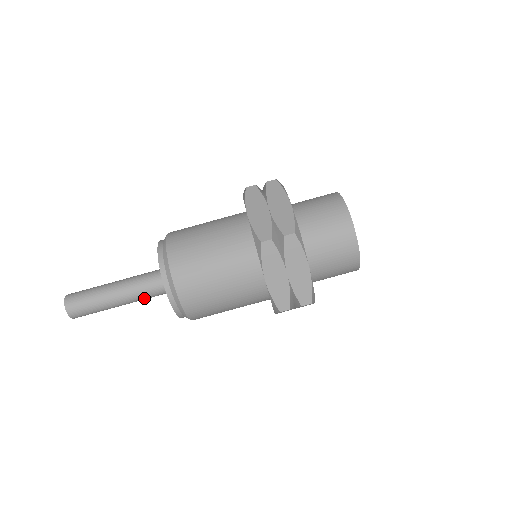
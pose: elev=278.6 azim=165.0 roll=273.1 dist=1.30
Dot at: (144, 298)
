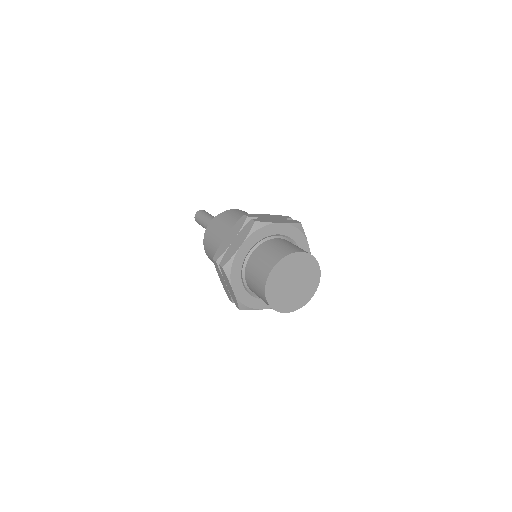
Dot at: occluded
